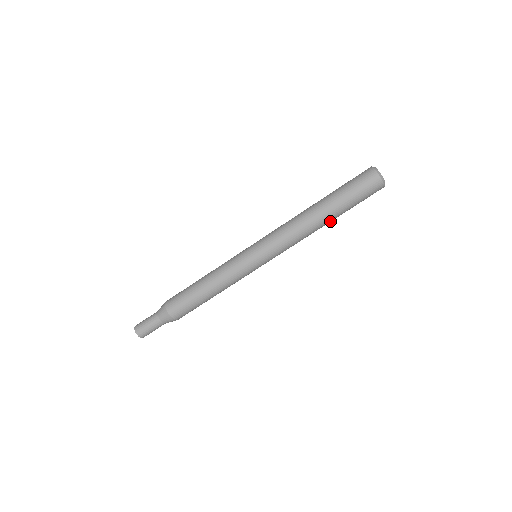
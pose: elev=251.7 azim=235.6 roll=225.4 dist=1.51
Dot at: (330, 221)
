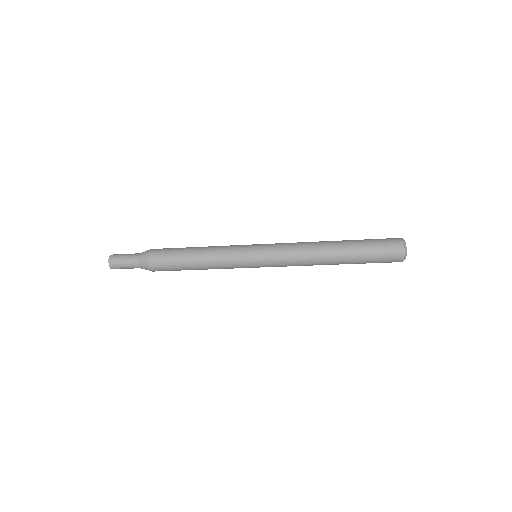
Dot at: occluded
